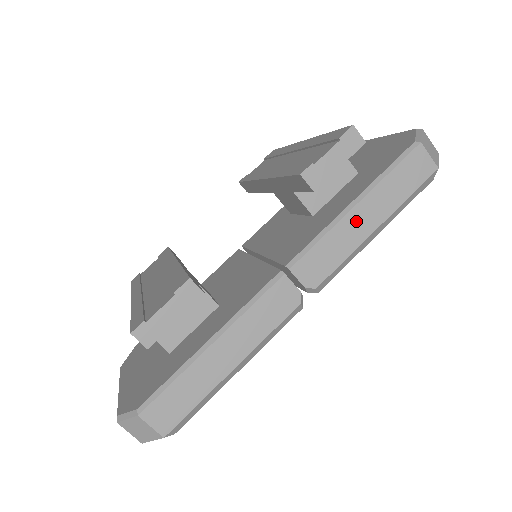
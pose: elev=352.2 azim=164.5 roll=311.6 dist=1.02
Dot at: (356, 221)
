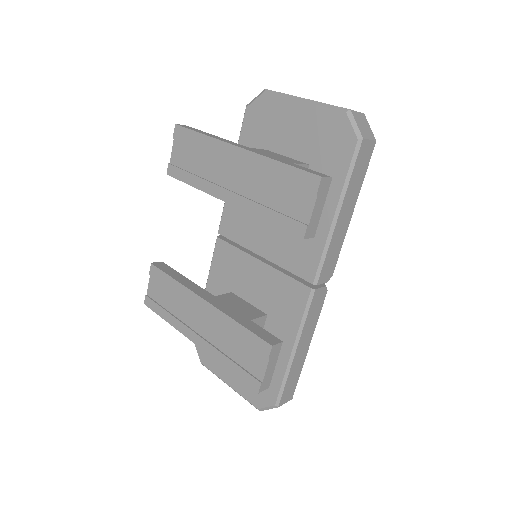
Dot at: (341, 224)
